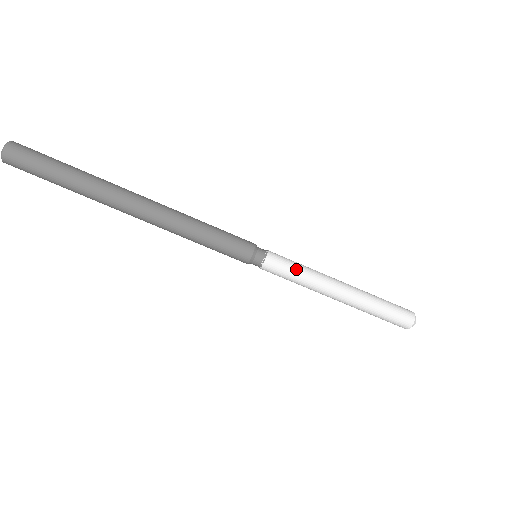
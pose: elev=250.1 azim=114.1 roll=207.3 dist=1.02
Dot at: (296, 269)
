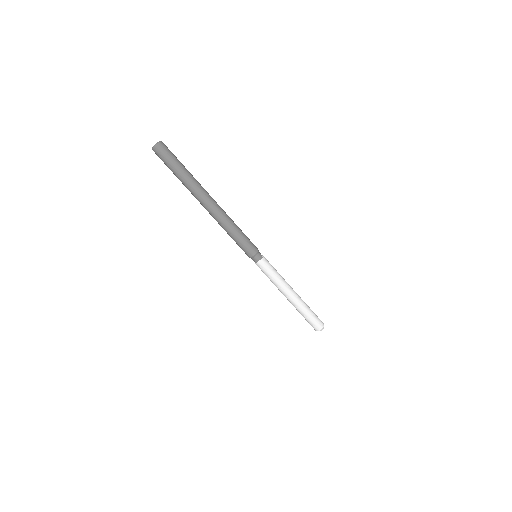
Dot at: (275, 271)
